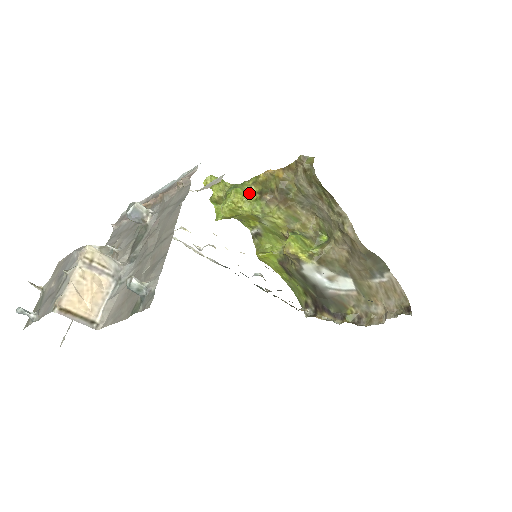
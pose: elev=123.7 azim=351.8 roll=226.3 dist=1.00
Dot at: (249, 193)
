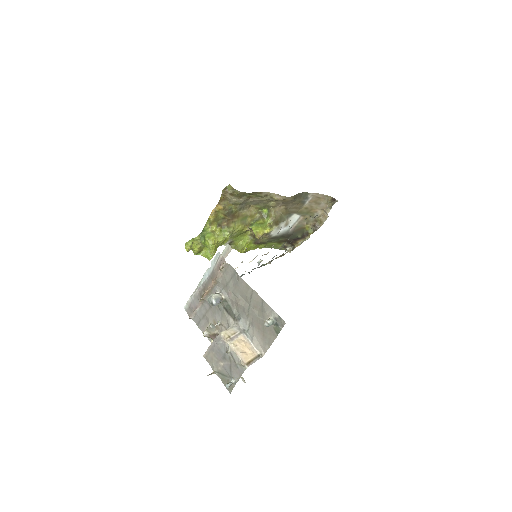
Dot at: (213, 231)
